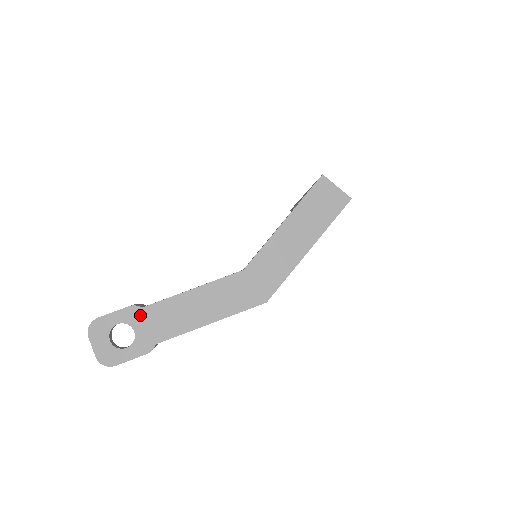
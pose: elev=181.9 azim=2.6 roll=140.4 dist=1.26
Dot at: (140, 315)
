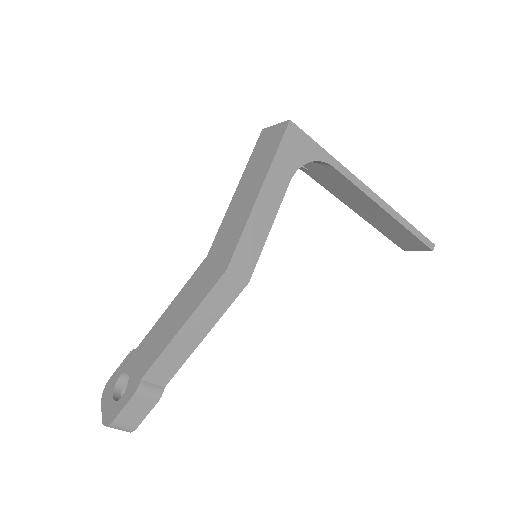
Dot at: (134, 357)
